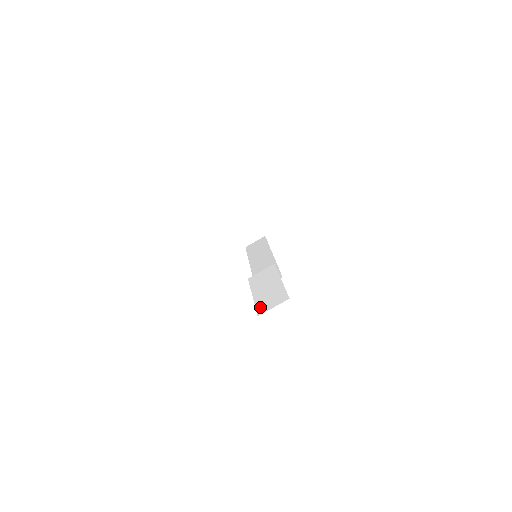
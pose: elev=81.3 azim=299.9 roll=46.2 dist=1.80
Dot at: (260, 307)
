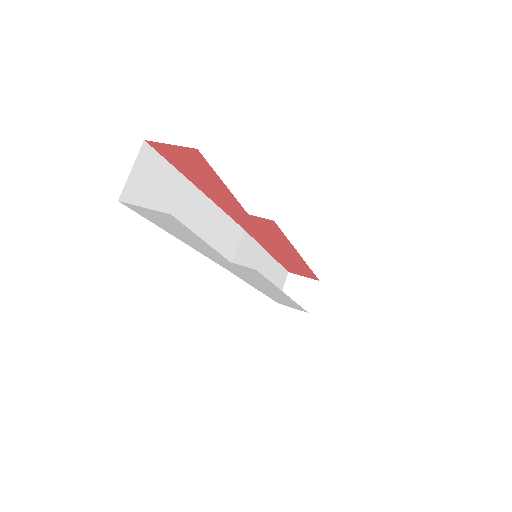
Dot at: occluded
